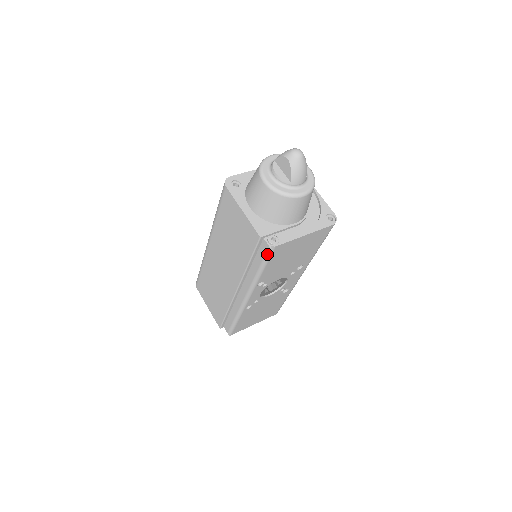
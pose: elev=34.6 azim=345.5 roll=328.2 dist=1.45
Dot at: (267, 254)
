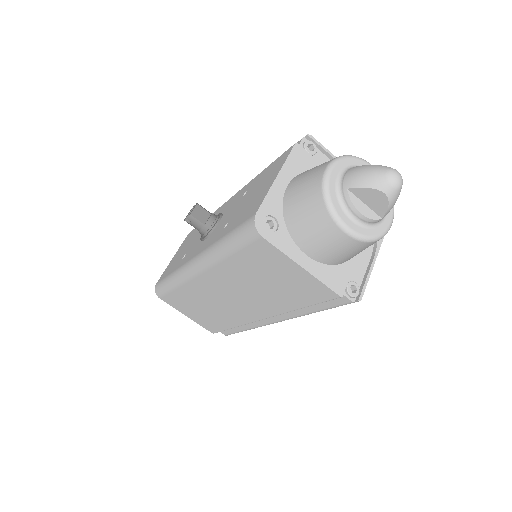
Dot at: occluded
